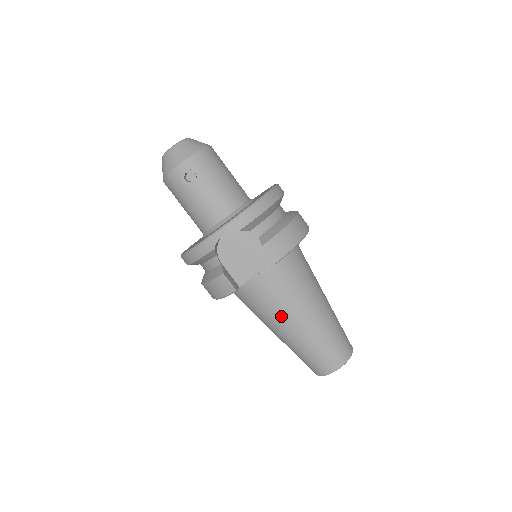
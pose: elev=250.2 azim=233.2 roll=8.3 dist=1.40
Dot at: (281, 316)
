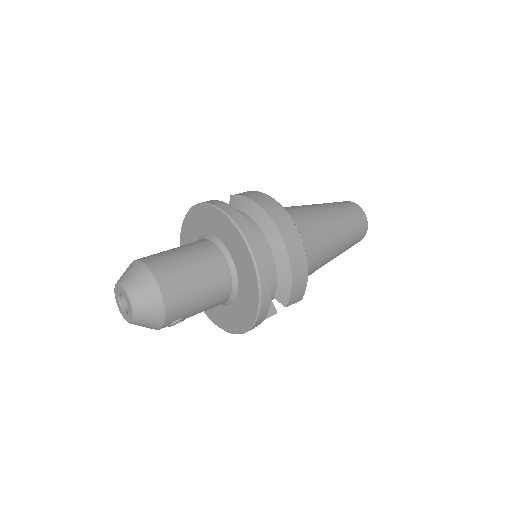
Dot at: occluded
